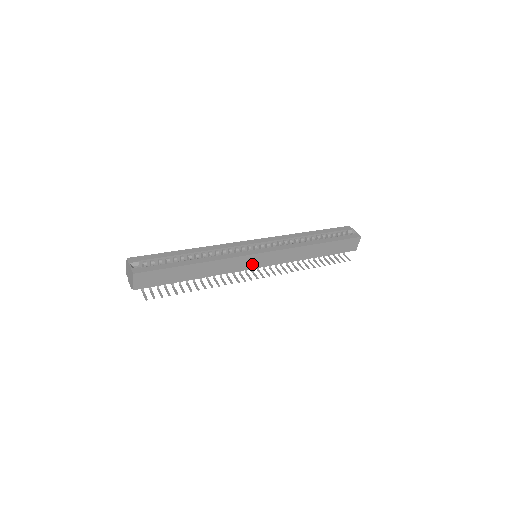
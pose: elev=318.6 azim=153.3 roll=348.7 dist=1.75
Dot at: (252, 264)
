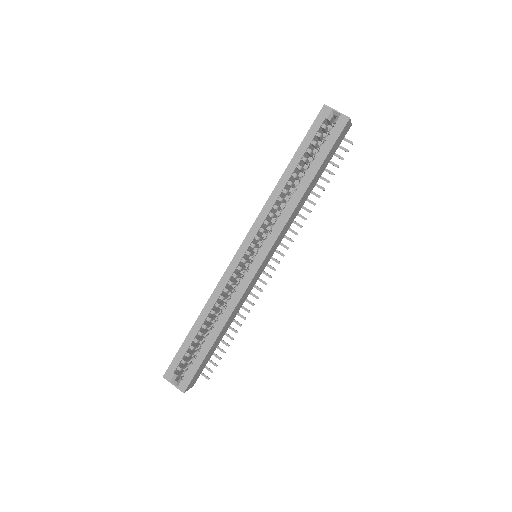
Dot at: (260, 272)
